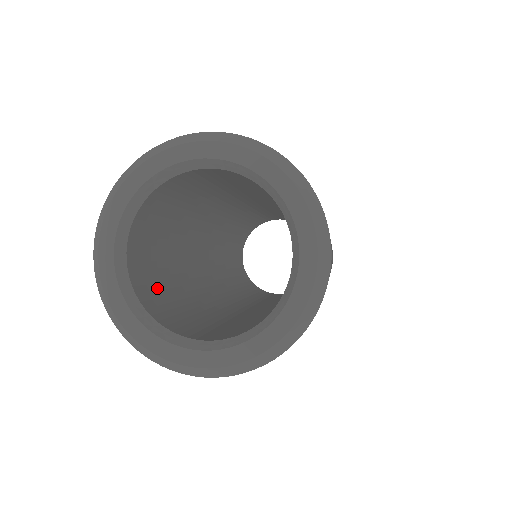
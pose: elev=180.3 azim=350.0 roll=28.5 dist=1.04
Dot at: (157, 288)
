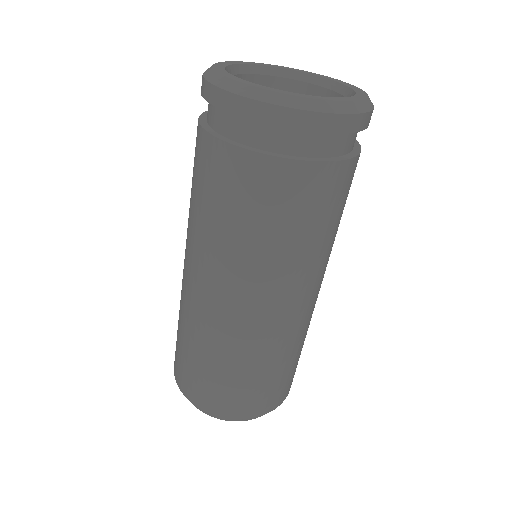
Dot at: occluded
